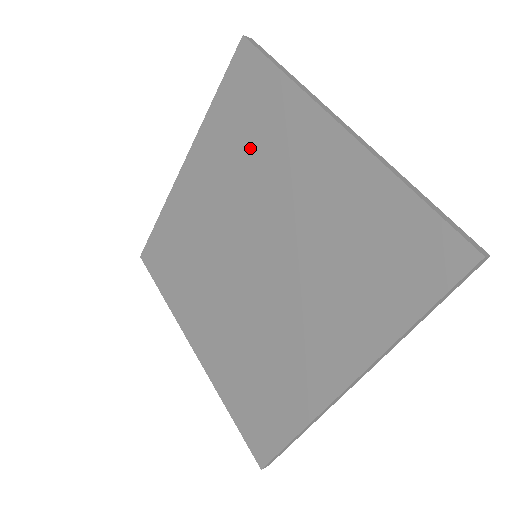
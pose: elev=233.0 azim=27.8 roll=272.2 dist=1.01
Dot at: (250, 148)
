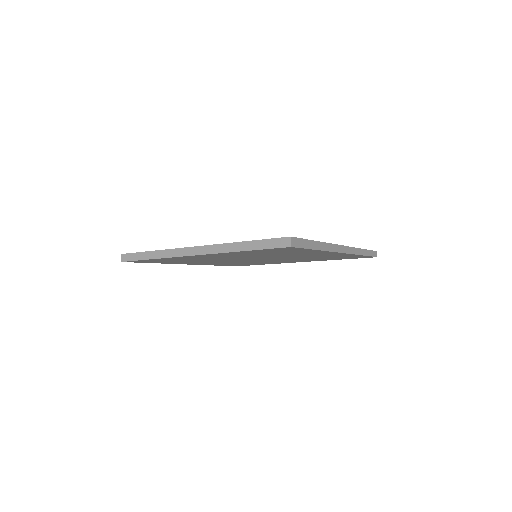
Dot at: occluded
